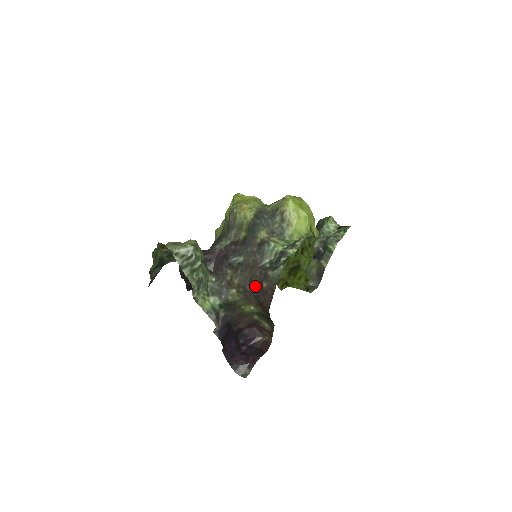
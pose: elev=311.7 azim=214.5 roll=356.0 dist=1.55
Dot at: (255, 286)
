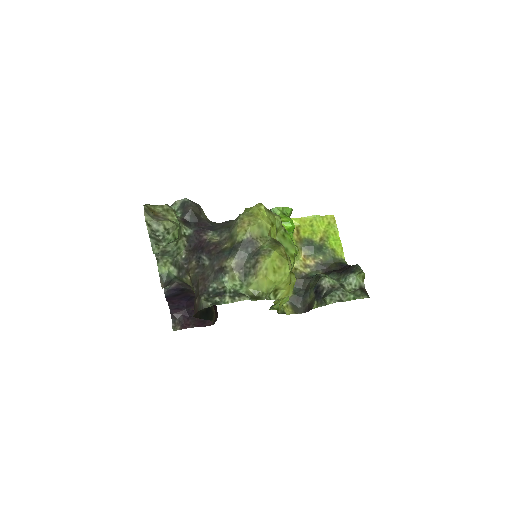
Dot at: (197, 292)
